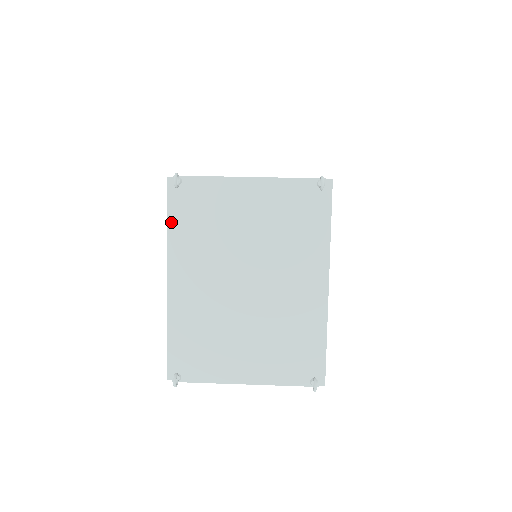
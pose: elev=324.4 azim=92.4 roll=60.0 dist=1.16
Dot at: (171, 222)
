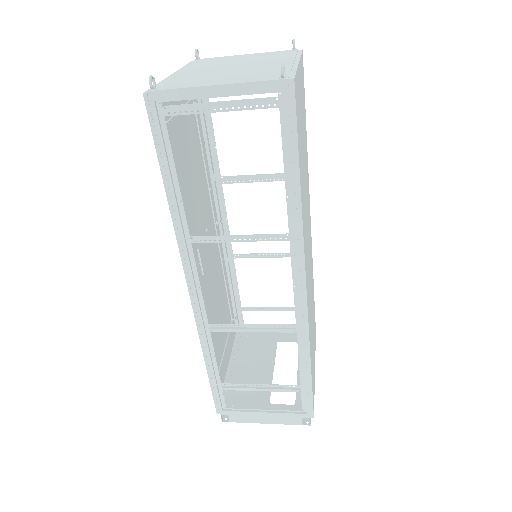
Dot at: occluded
